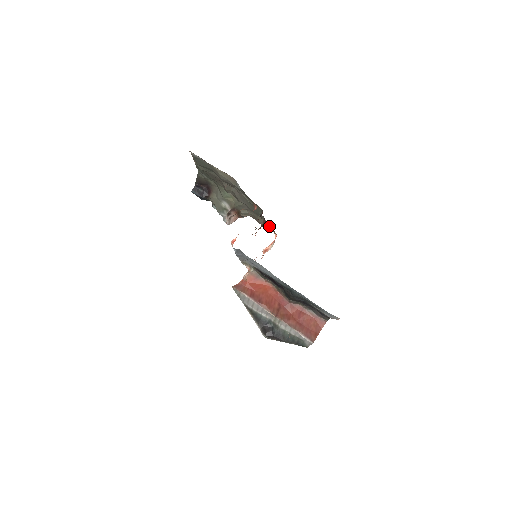
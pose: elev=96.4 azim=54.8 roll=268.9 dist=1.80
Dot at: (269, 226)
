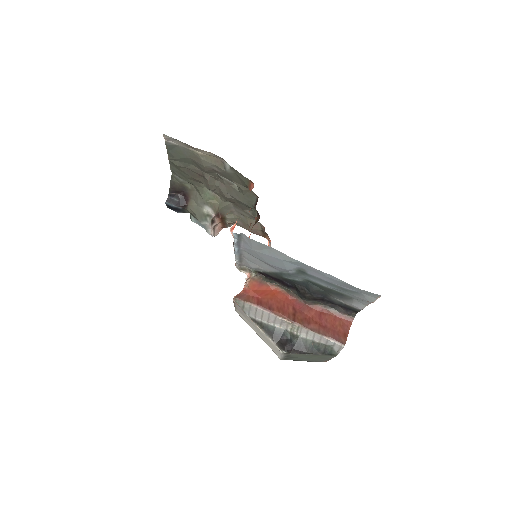
Dot at: (261, 229)
